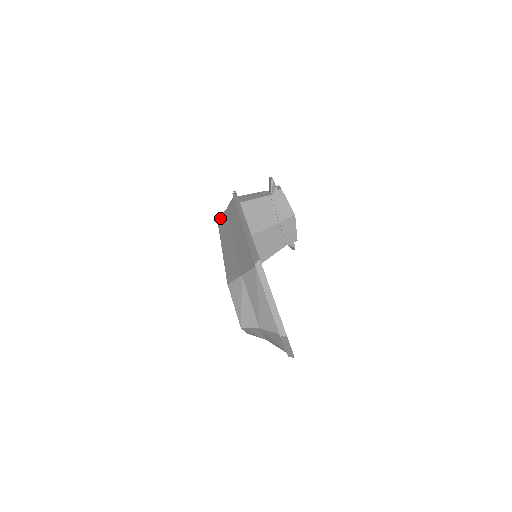
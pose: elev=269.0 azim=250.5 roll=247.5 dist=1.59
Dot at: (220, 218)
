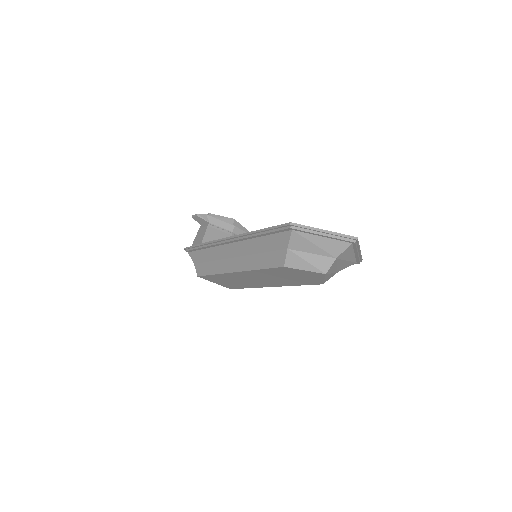
Dot at: (199, 272)
